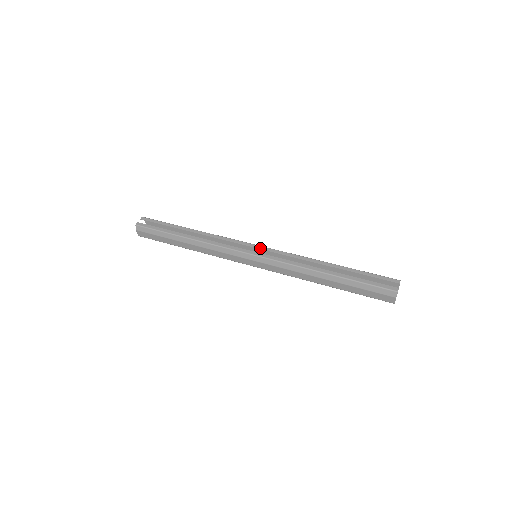
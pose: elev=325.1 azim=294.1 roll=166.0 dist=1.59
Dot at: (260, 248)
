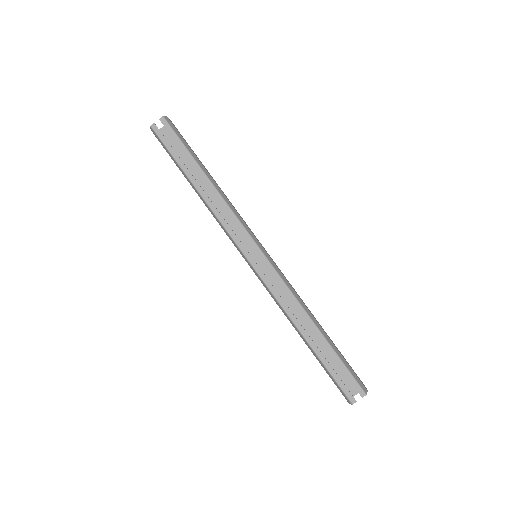
Dot at: (261, 257)
